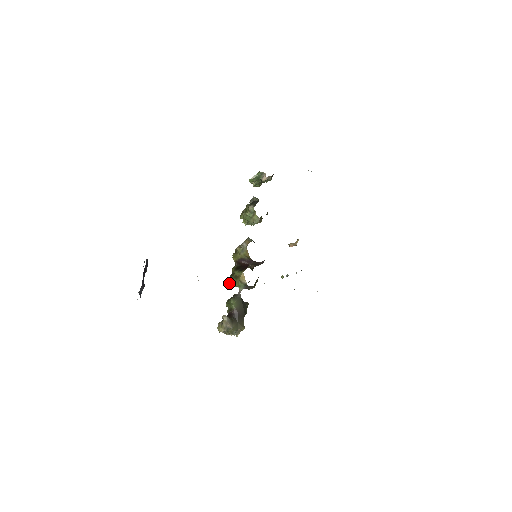
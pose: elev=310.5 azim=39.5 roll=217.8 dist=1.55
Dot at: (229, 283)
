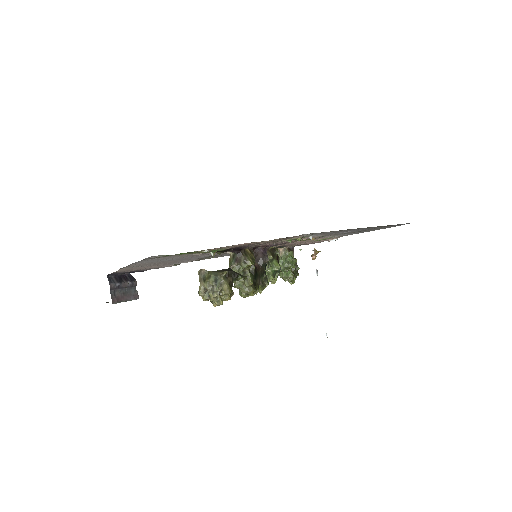
Dot at: occluded
